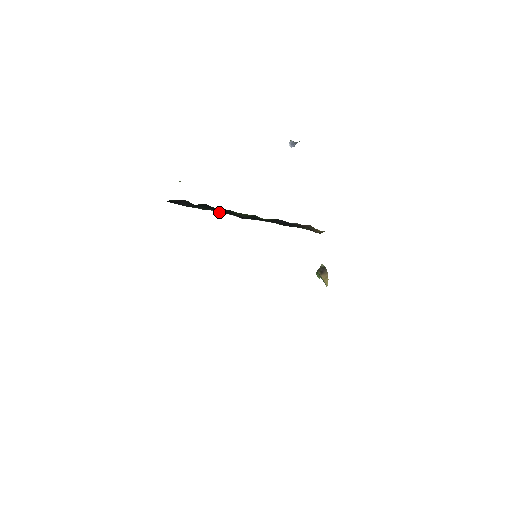
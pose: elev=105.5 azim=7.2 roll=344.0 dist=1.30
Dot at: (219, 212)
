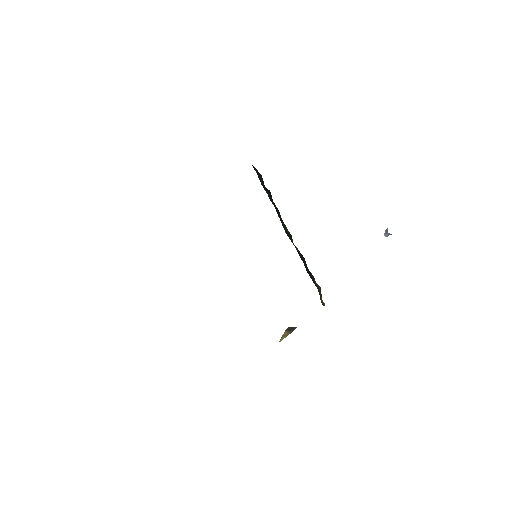
Dot at: (277, 212)
